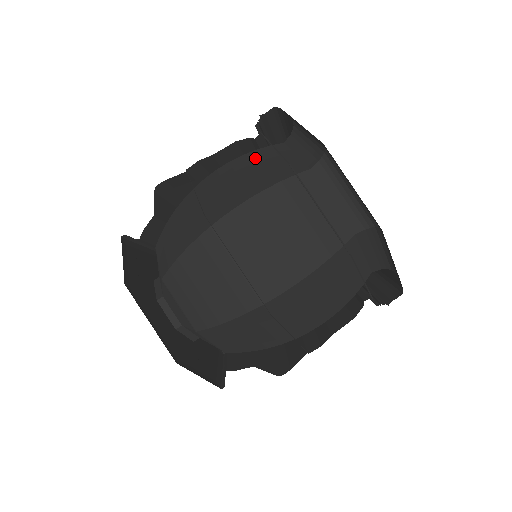
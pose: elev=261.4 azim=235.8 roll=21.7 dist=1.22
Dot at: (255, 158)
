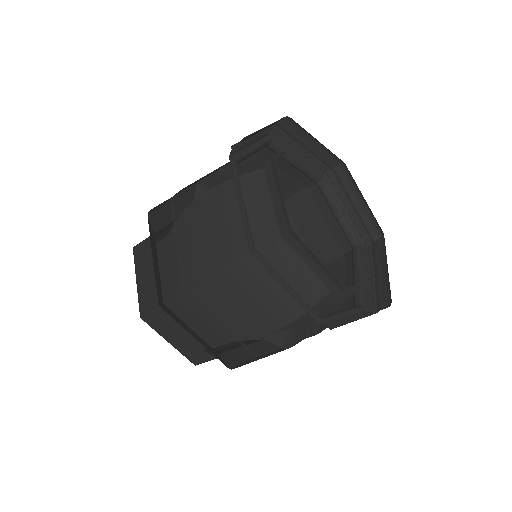
Dot at: (259, 270)
